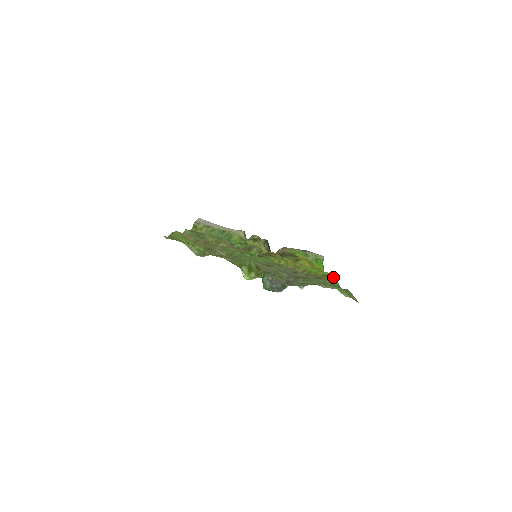
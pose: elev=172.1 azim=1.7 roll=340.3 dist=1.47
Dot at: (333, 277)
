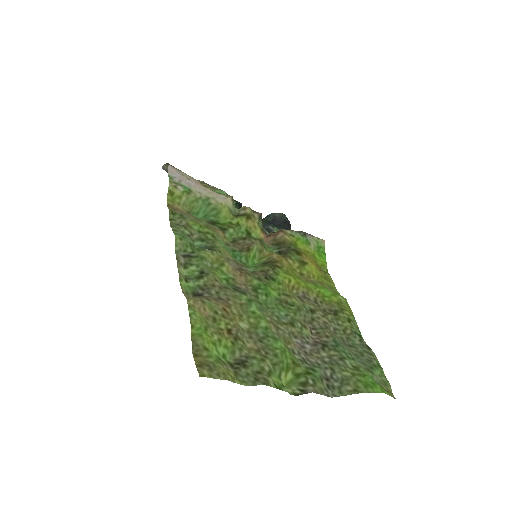
Dot at: (347, 303)
